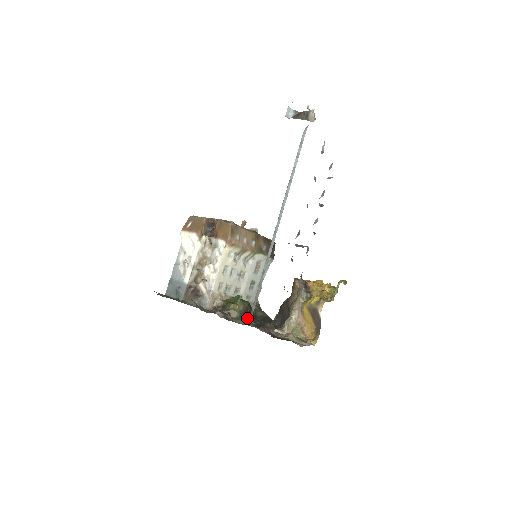
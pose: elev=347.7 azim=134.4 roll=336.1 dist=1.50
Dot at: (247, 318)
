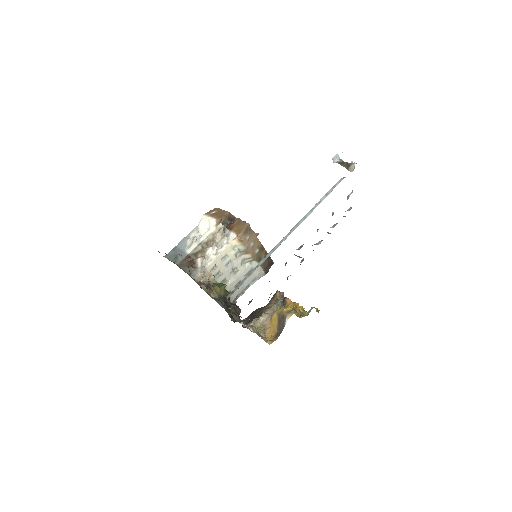
Dot at: (223, 303)
